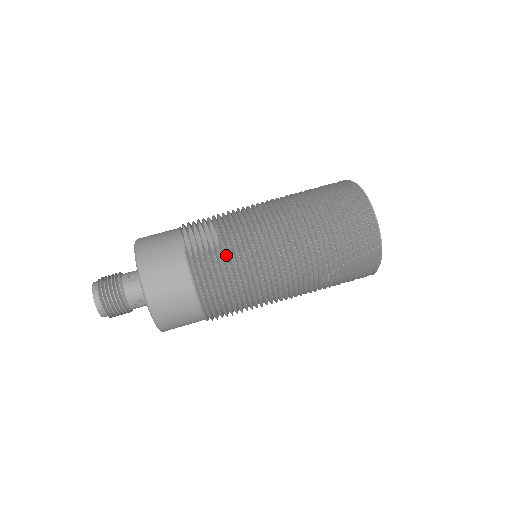
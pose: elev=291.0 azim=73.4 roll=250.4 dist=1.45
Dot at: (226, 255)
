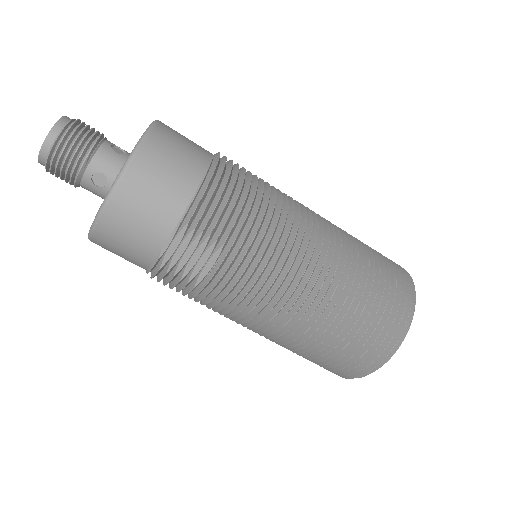
Dot at: (197, 293)
